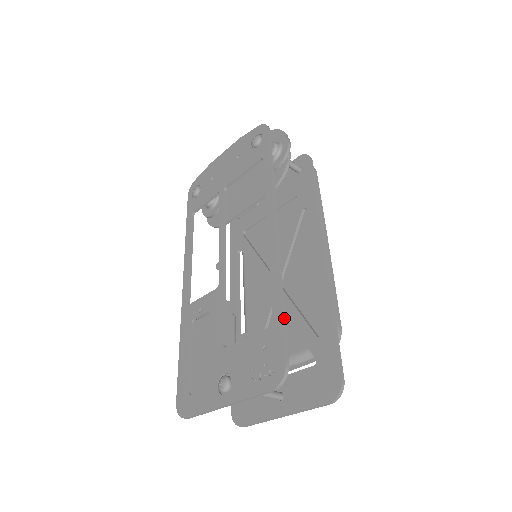
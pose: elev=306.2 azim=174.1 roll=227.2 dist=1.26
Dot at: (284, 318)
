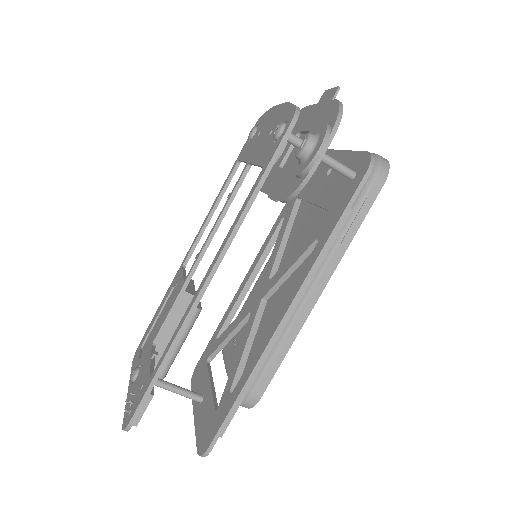
Dot at: (153, 383)
